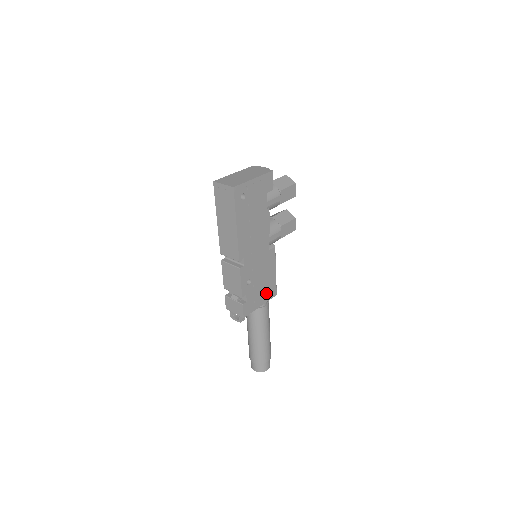
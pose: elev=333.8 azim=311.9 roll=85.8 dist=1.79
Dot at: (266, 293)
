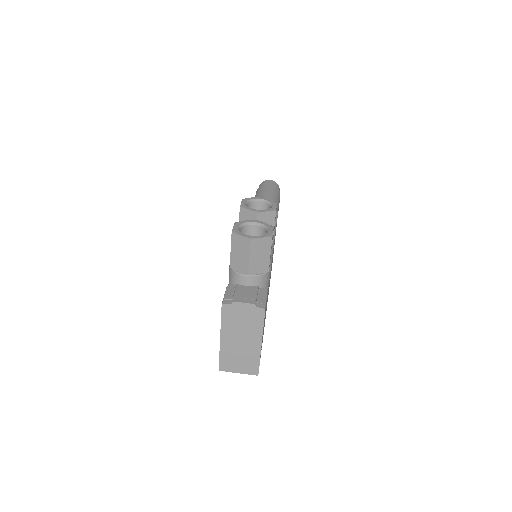
Dot at: occluded
